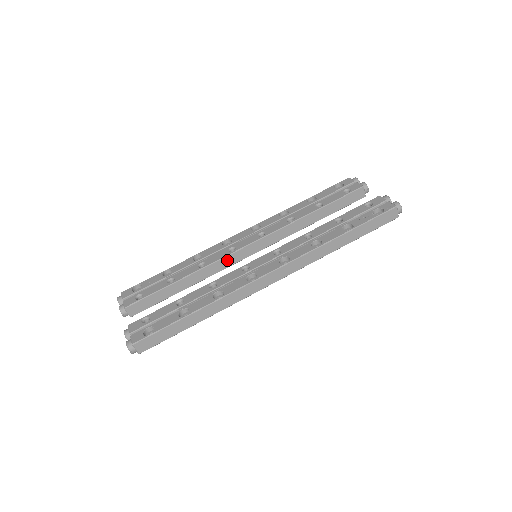
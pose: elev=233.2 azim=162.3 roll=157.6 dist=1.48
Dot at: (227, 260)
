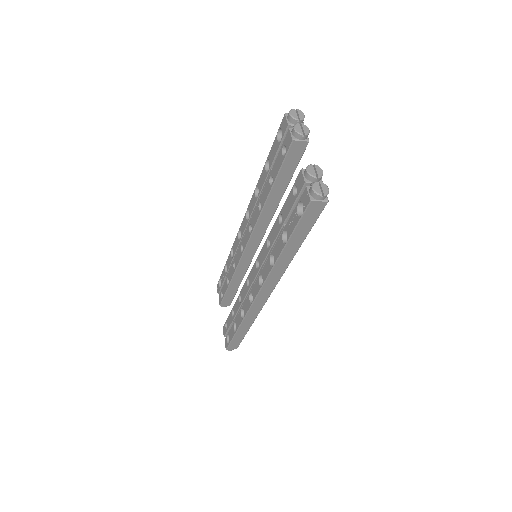
Dot at: (245, 258)
